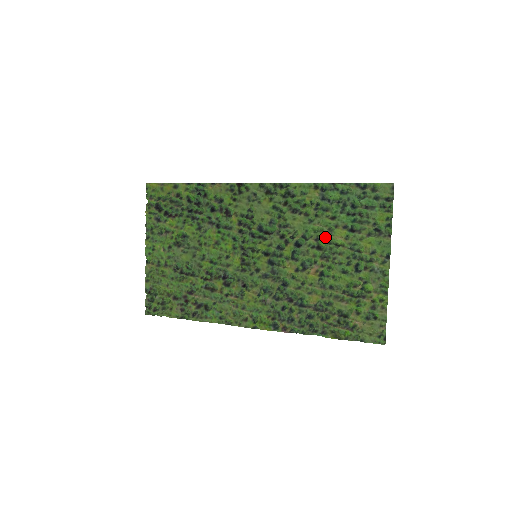
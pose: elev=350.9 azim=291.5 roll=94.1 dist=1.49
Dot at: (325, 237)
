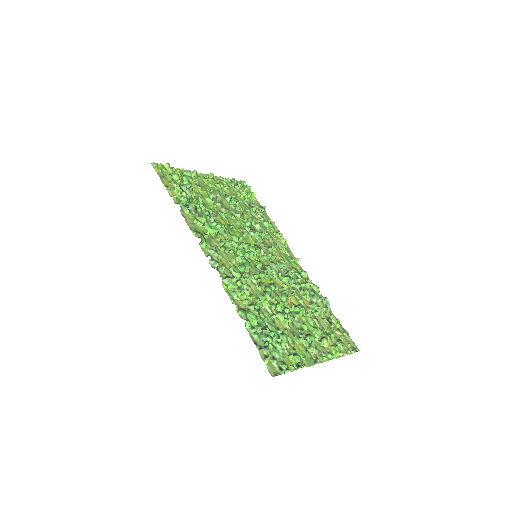
Dot at: (275, 312)
